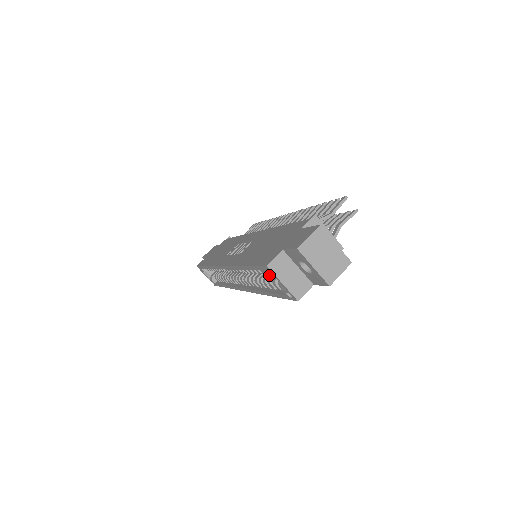
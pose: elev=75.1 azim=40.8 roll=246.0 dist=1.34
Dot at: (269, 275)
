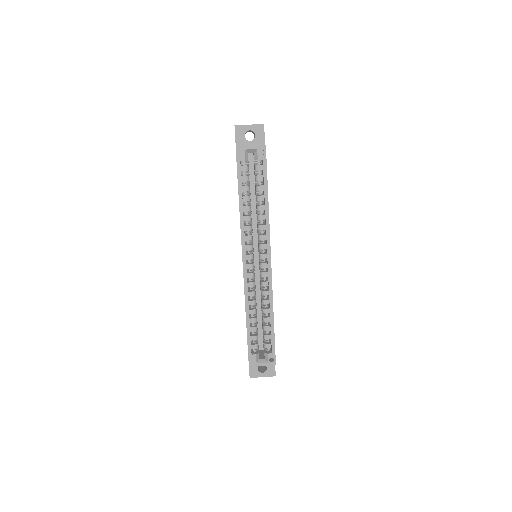
Dot at: (244, 157)
